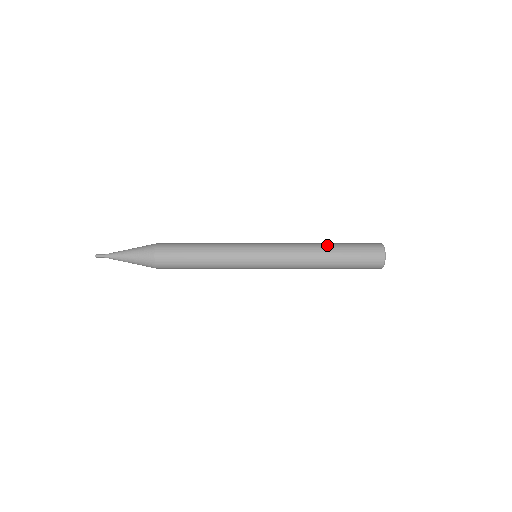
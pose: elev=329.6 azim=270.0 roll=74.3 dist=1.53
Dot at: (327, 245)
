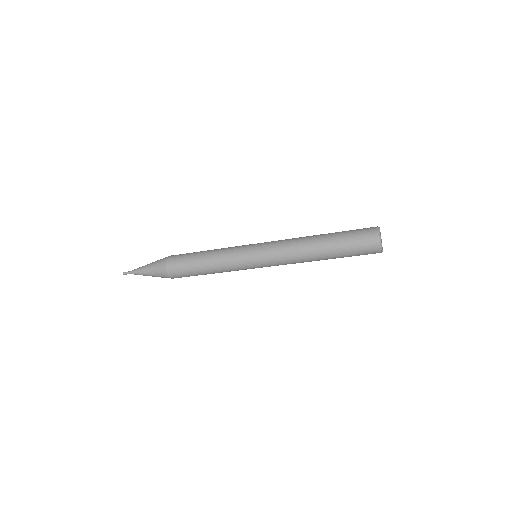
Dot at: (320, 237)
